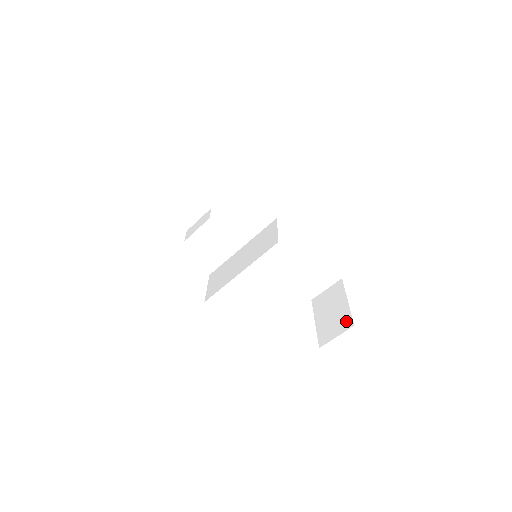
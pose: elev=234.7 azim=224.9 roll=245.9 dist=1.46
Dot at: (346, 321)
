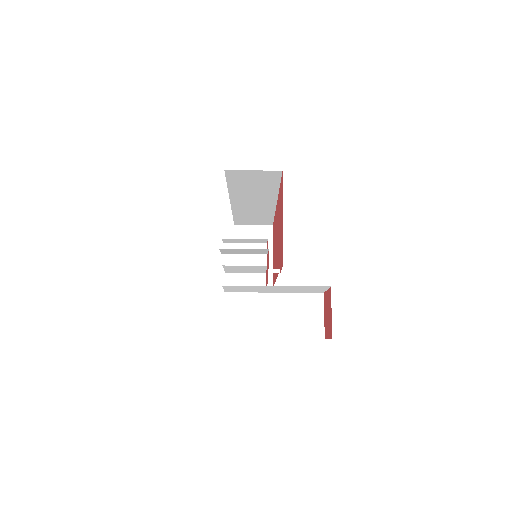
Dot at: occluded
